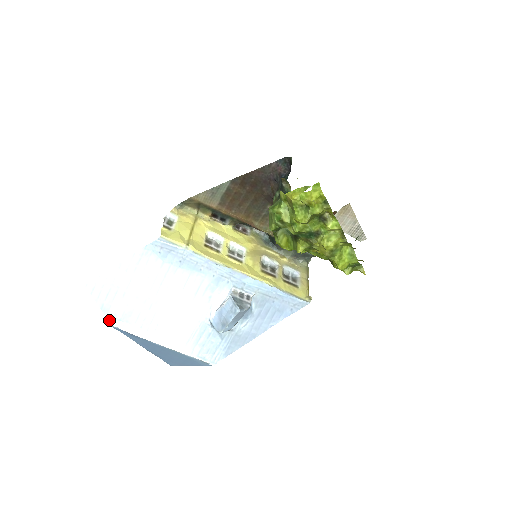
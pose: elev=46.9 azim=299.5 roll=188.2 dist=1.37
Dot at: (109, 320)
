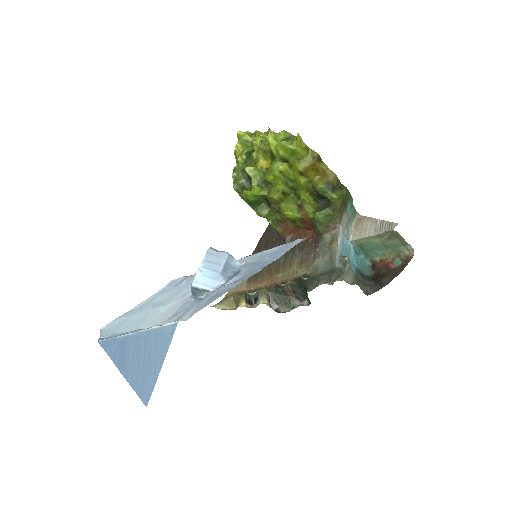
Dot at: (100, 339)
